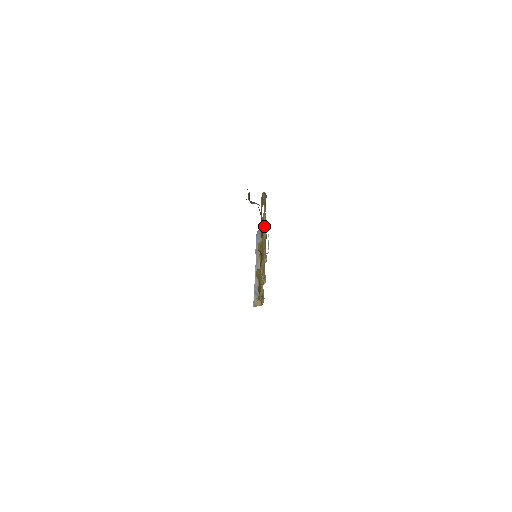
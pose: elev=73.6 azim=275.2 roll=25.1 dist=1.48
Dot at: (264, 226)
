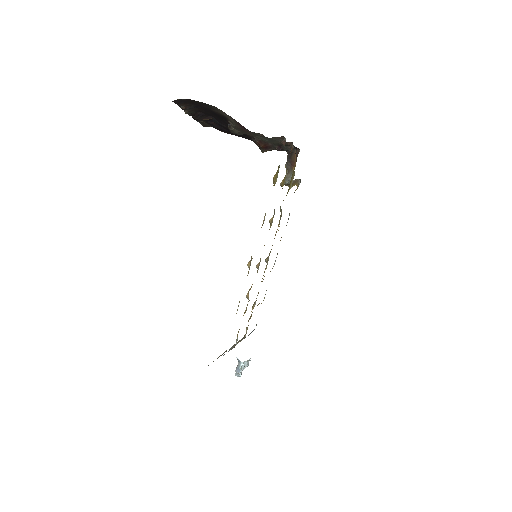
Dot at: occluded
